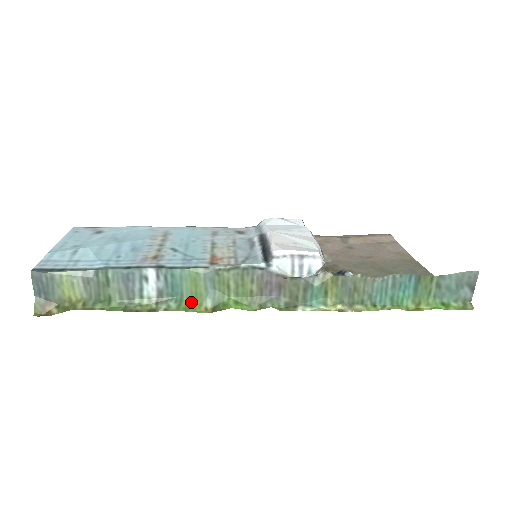
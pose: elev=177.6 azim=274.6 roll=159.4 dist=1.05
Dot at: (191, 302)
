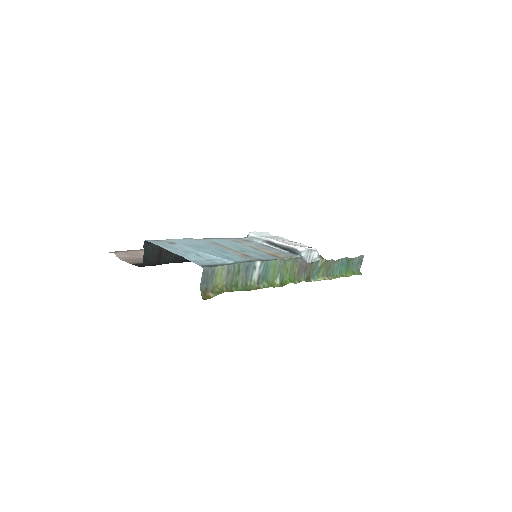
Dot at: (271, 282)
